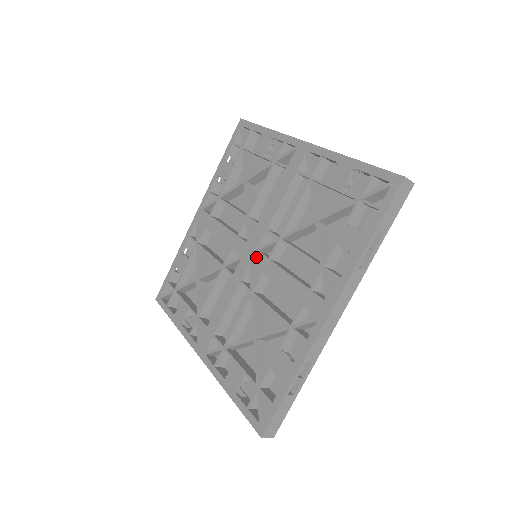
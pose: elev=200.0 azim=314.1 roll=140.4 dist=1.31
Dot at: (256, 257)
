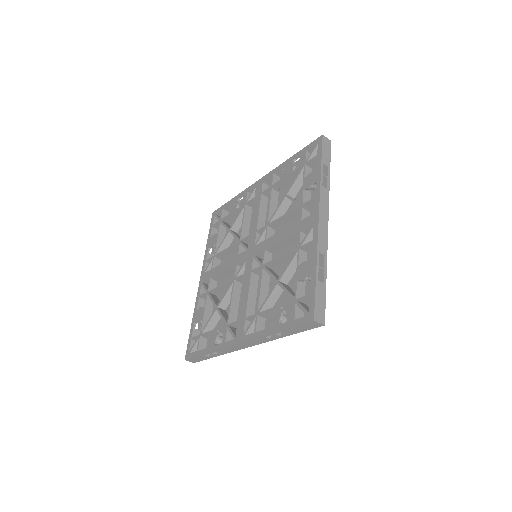
Dot at: (256, 249)
